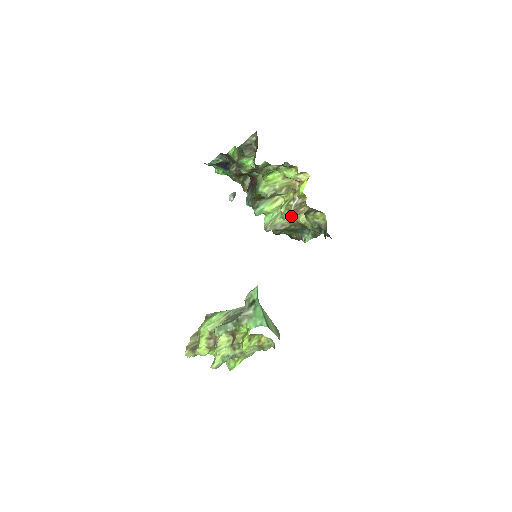
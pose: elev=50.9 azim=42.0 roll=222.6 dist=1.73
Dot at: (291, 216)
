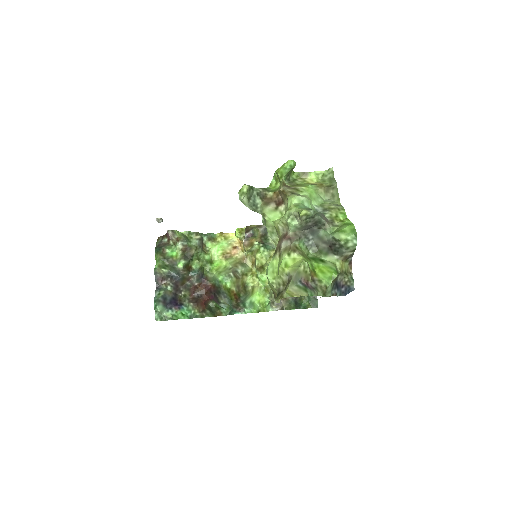
Dot at: occluded
